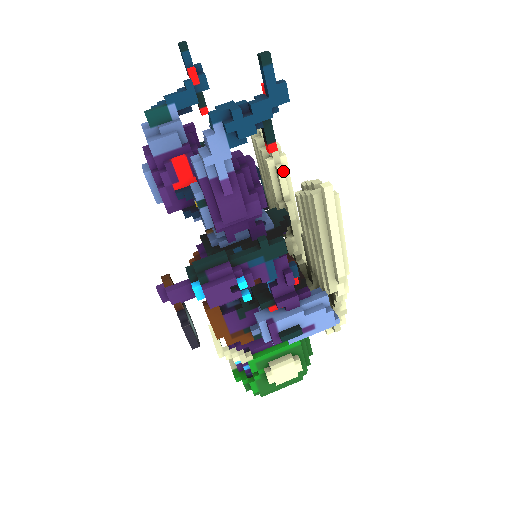
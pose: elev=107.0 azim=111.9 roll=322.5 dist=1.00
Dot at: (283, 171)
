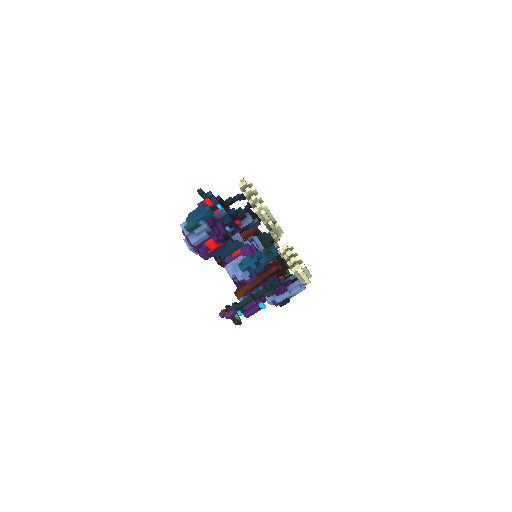
Dot at: (265, 214)
